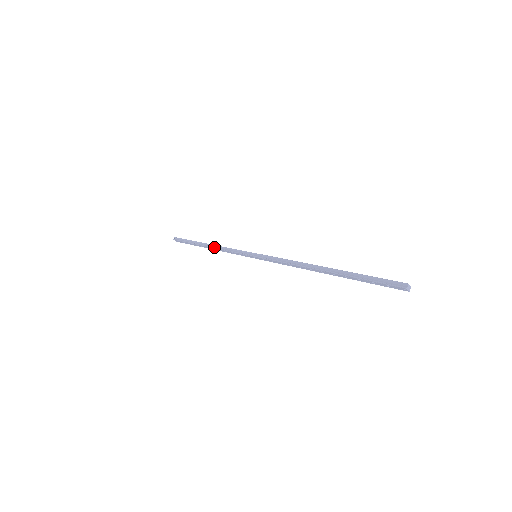
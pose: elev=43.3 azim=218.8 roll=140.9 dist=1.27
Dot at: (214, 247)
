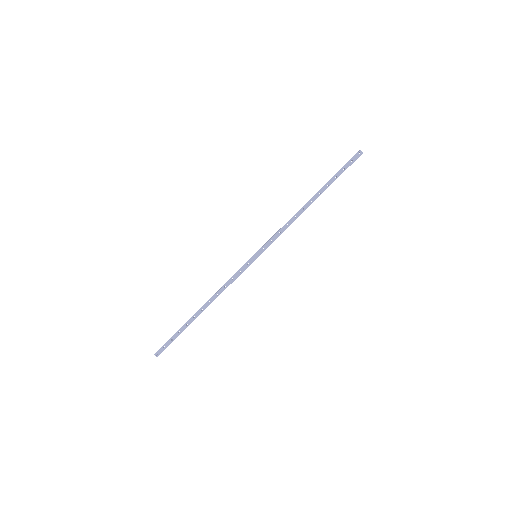
Dot at: (211, 298)
